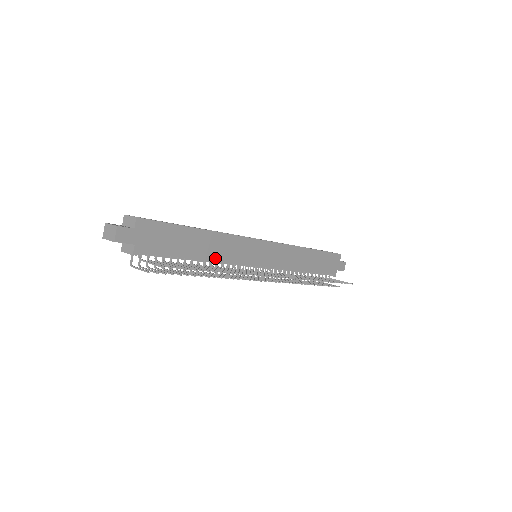
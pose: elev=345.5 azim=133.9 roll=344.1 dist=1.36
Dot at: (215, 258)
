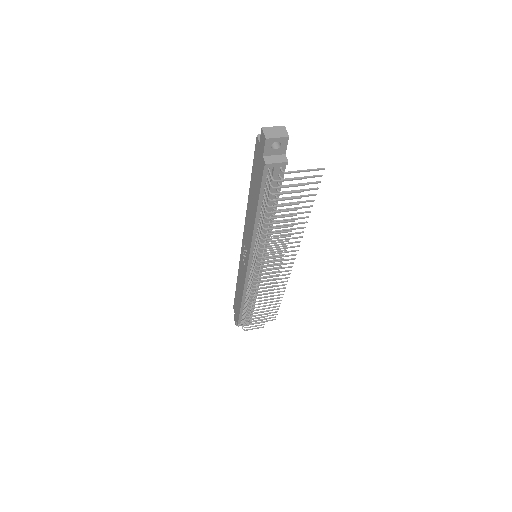
Dot at: occluded
